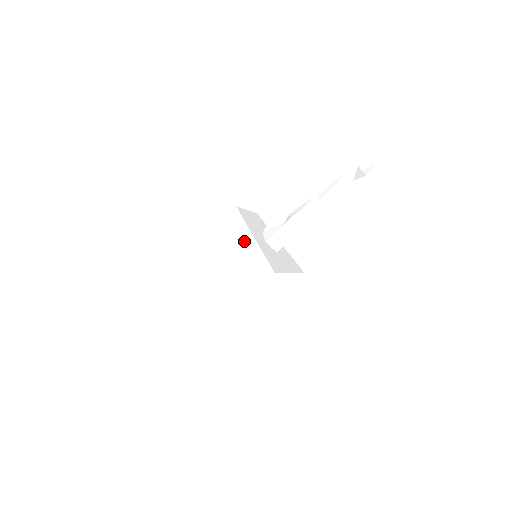
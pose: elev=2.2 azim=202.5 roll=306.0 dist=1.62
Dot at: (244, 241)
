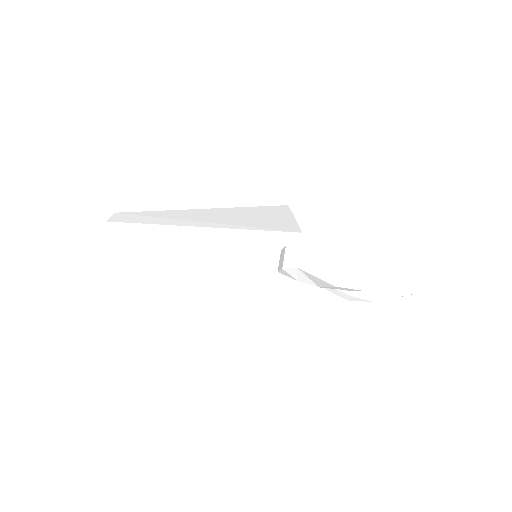
Dot at: (279, 214)
